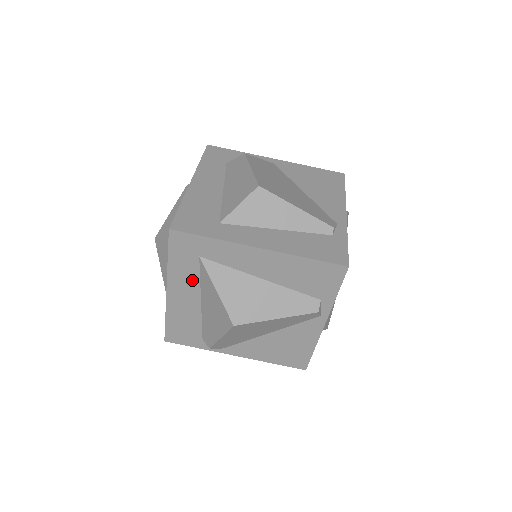
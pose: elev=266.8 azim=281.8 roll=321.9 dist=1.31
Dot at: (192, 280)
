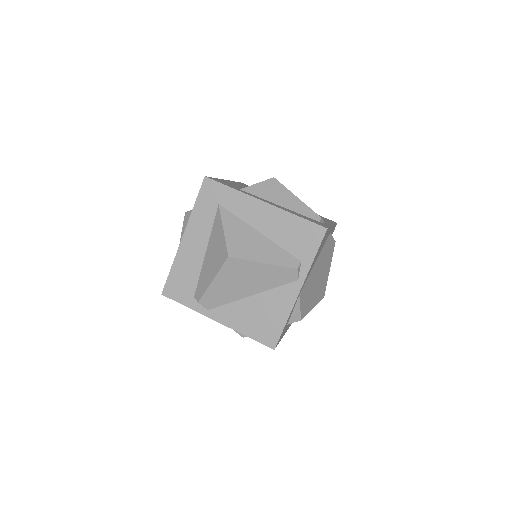
Dot at: (206, 227)
